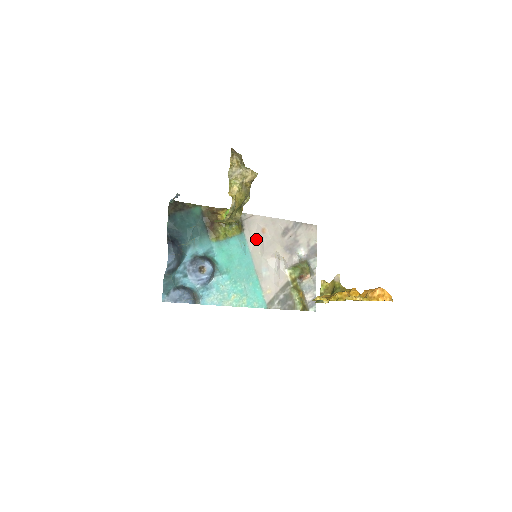
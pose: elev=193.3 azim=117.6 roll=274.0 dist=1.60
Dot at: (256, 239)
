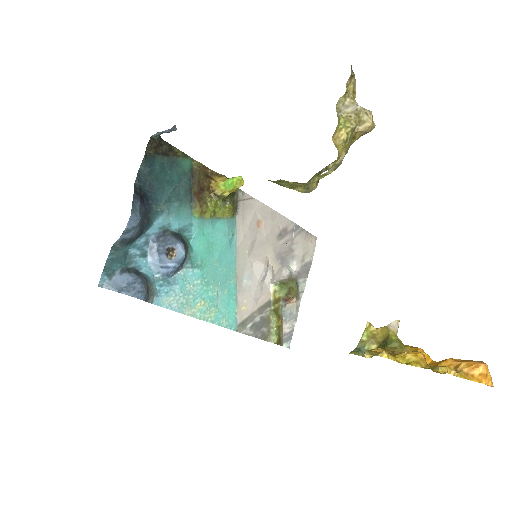
Dot at: (248, 232)
